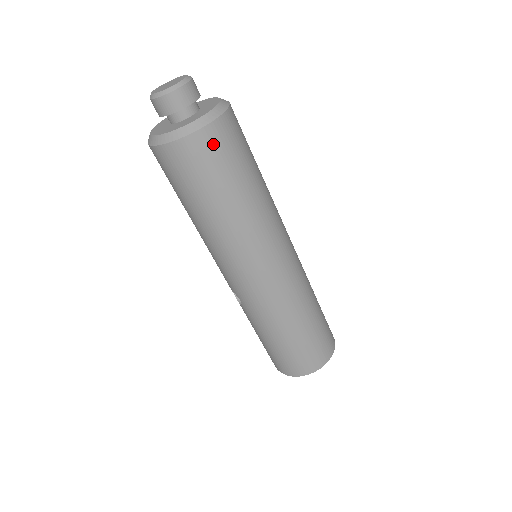
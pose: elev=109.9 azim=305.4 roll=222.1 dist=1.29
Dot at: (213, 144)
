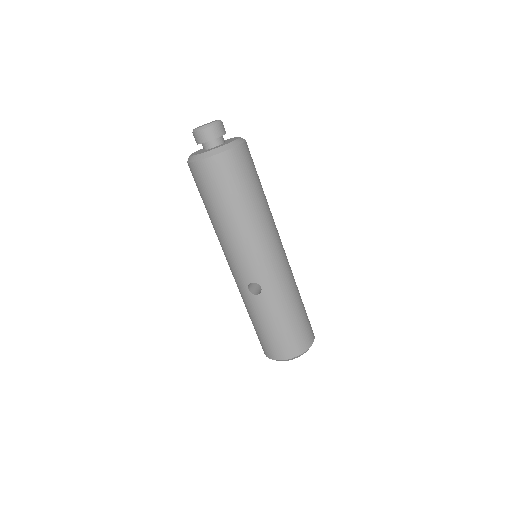
Dot at: (248, 154)
